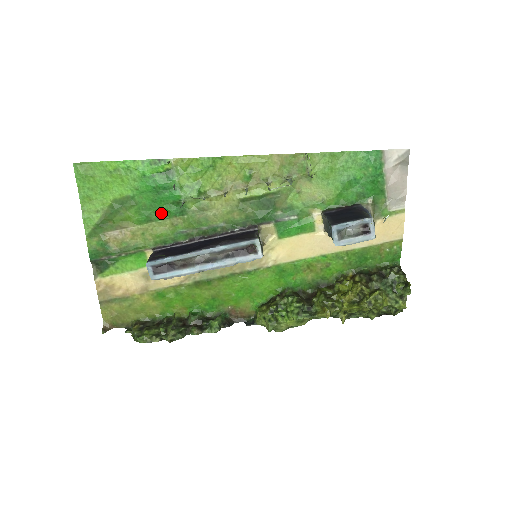
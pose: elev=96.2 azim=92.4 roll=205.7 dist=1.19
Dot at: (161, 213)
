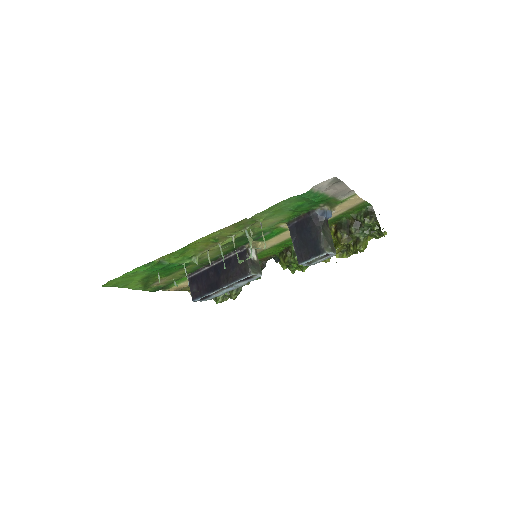
Dot at: (175, 269)
